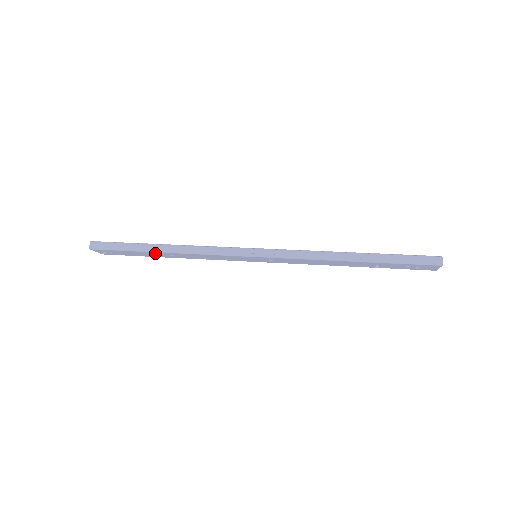
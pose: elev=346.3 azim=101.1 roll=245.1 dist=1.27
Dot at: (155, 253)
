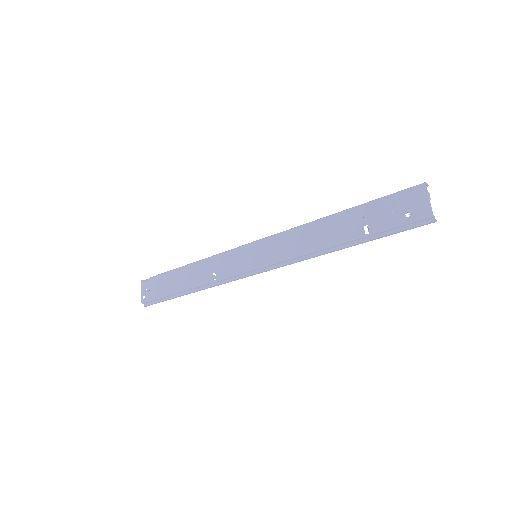
Dot at: (181, 272)
